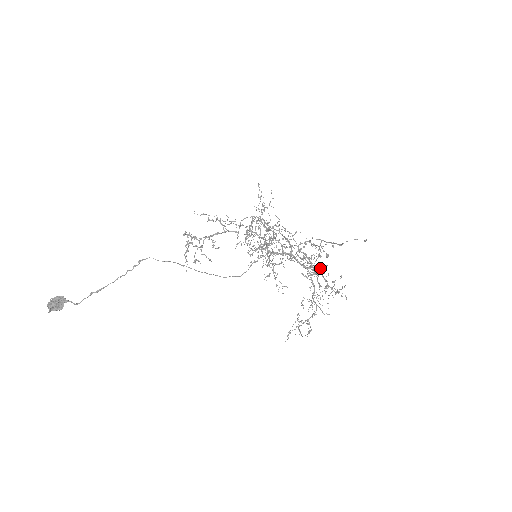
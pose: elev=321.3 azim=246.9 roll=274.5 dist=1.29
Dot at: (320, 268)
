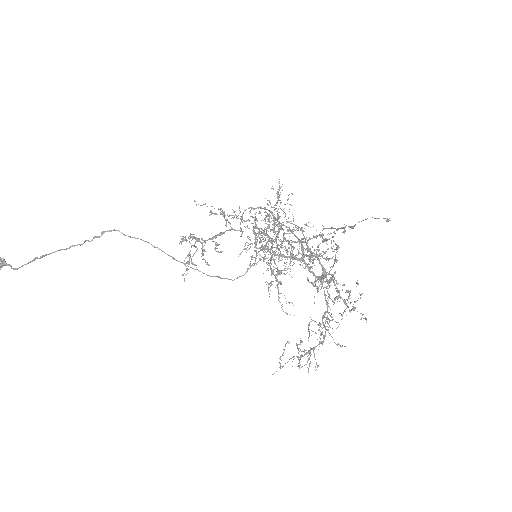
Dot at: occluded
